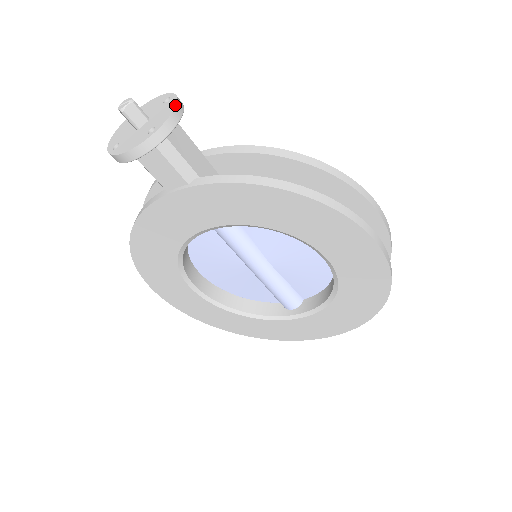
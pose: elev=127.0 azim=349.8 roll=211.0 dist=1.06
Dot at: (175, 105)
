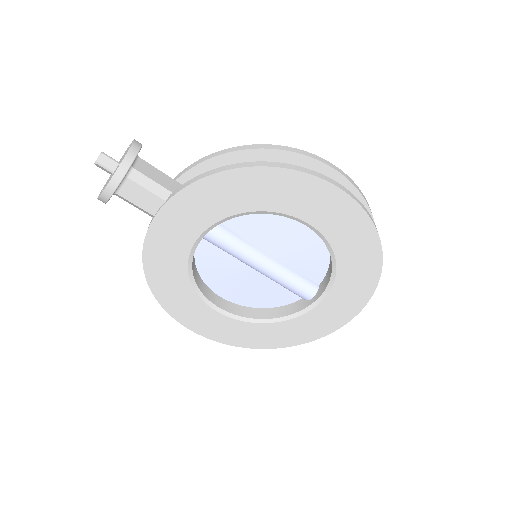
Dot at: (132, 142)
